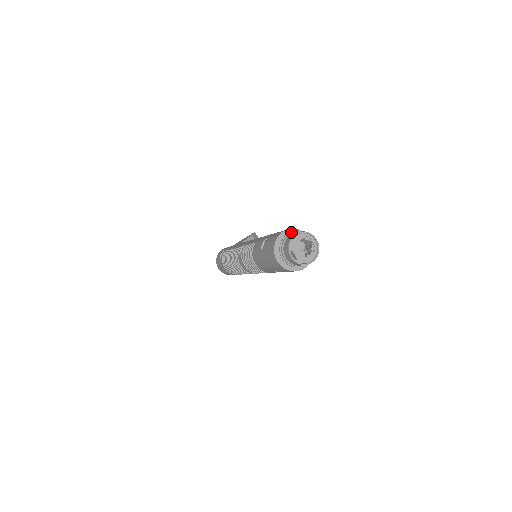
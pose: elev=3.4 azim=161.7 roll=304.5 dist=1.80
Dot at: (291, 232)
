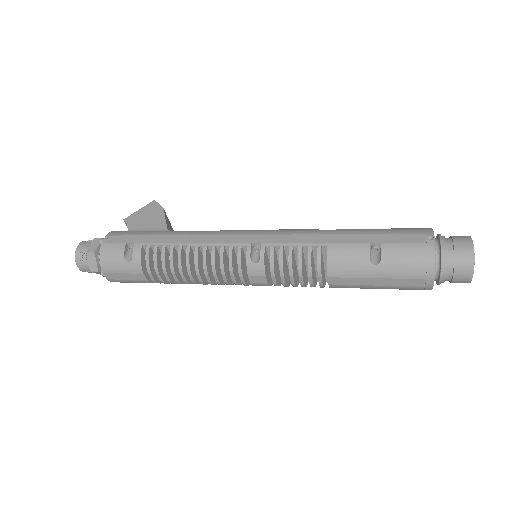
Dot at: occluded
